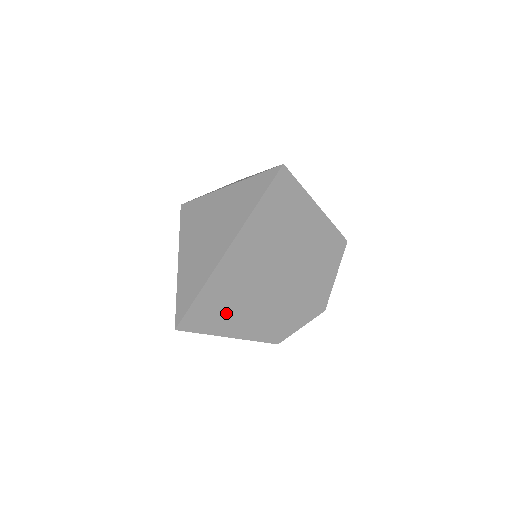
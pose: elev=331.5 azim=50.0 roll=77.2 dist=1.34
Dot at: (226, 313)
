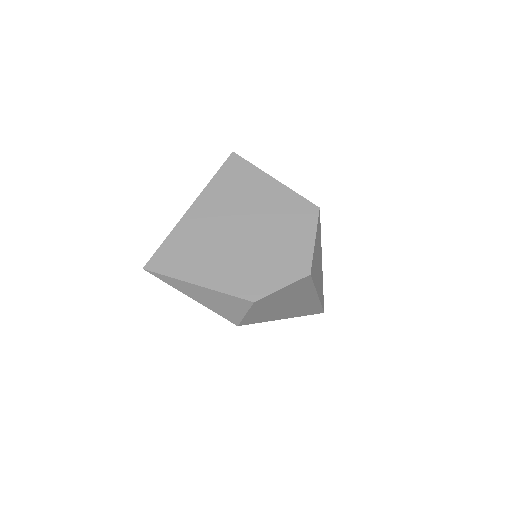
Dot at: (191, 261)
